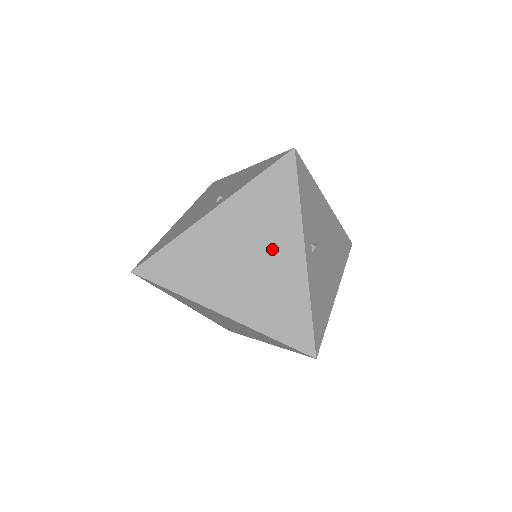
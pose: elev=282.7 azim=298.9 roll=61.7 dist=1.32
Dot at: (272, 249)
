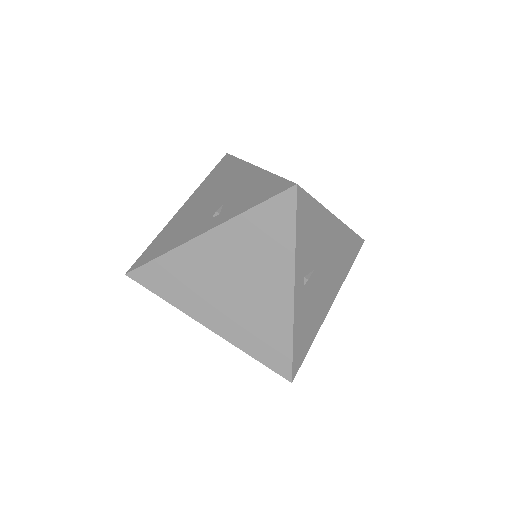
Dot at: (261, 281)
